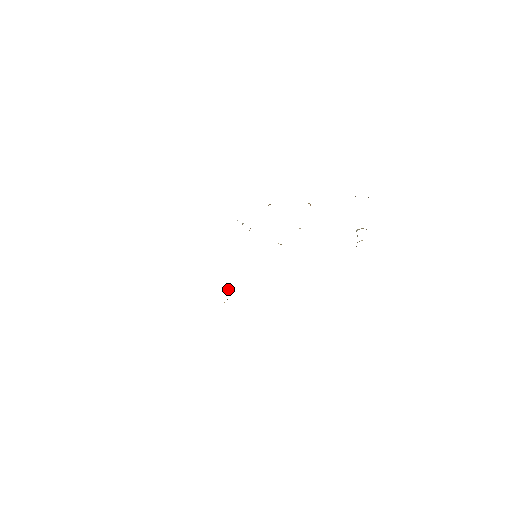
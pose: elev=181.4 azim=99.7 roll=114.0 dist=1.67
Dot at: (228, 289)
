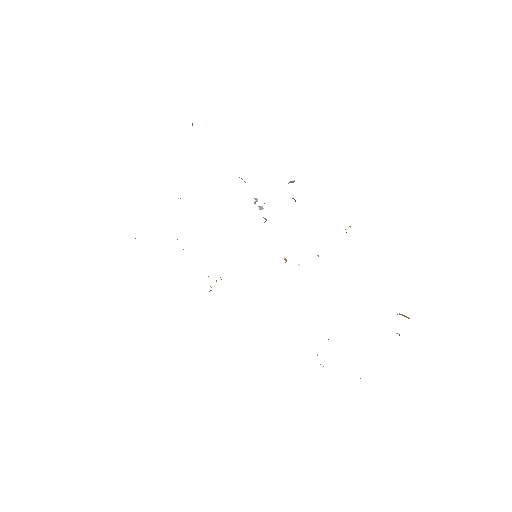
Dot at: occluded
